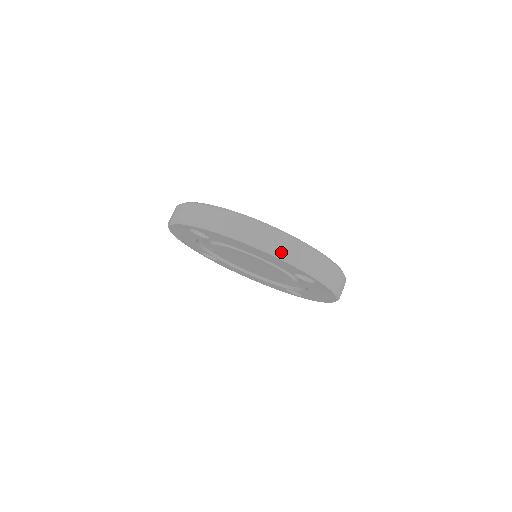
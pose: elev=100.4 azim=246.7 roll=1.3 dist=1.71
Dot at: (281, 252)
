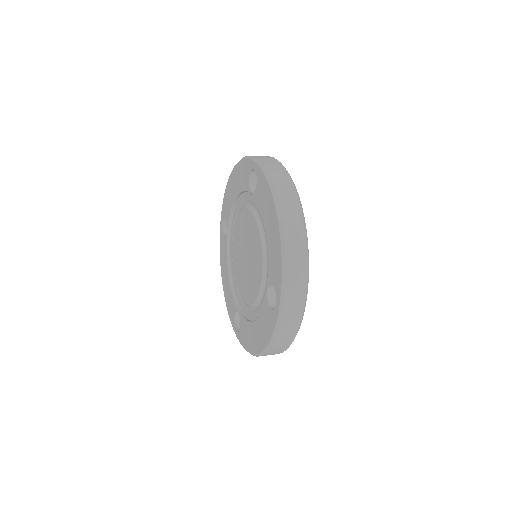
Dot at: (289, 248)
